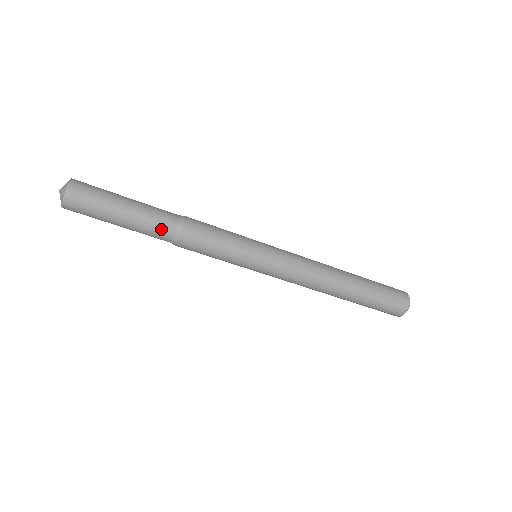
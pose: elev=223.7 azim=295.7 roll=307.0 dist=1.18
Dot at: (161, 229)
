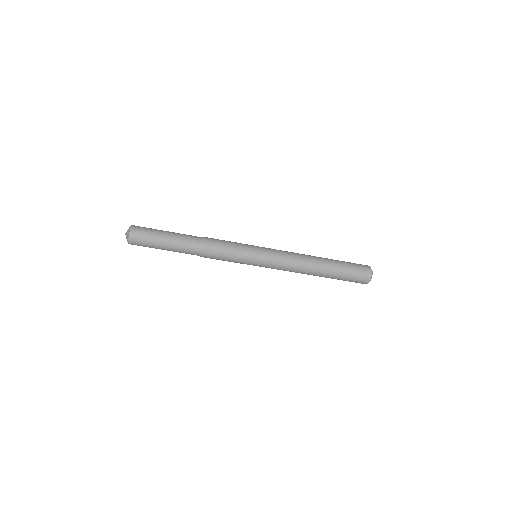
Dot at: (191, 245)
